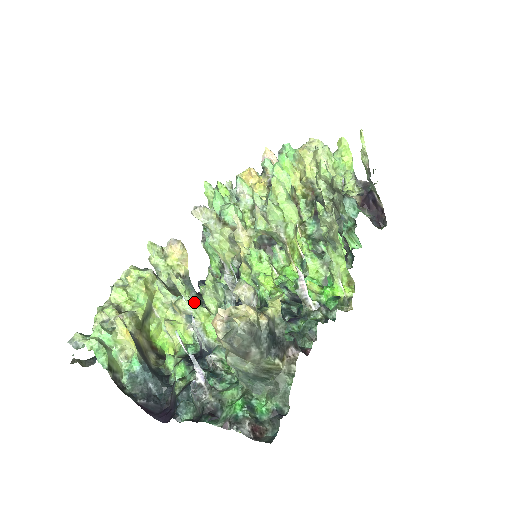
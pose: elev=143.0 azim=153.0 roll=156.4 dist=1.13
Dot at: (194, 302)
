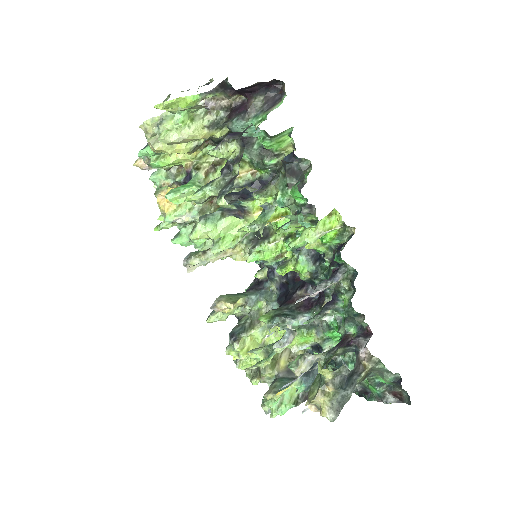
Dot at: (279, 349)
